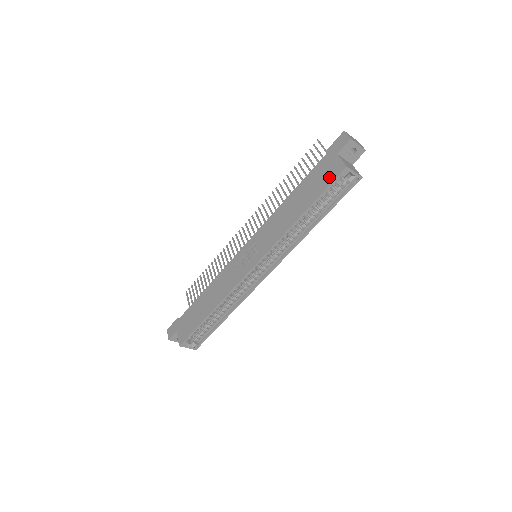
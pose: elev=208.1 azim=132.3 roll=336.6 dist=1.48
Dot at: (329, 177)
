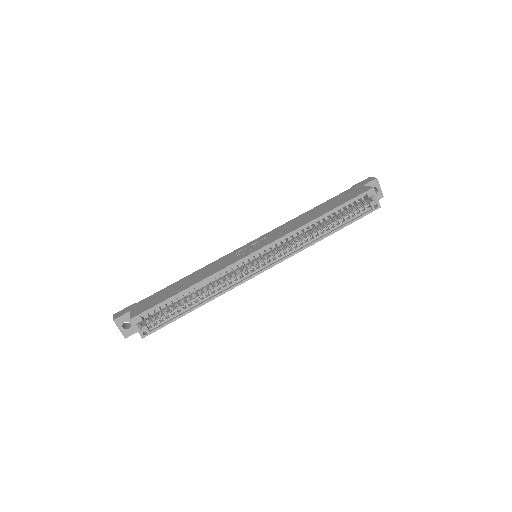
Dot at: (355, 194)
